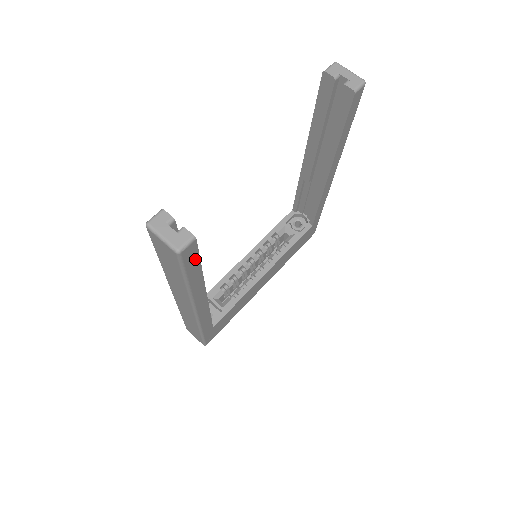
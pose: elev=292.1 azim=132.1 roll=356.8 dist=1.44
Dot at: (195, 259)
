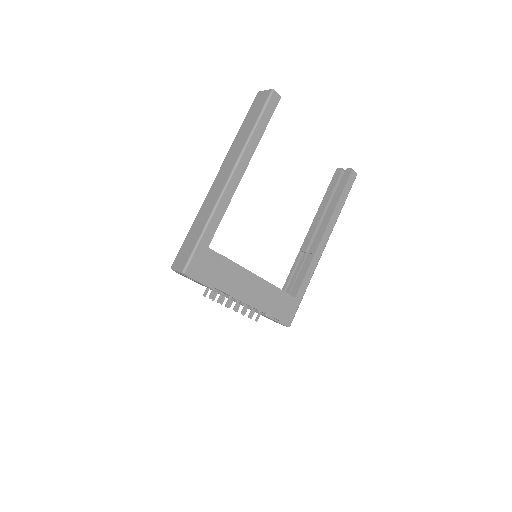
Dot at: (270, 113)
